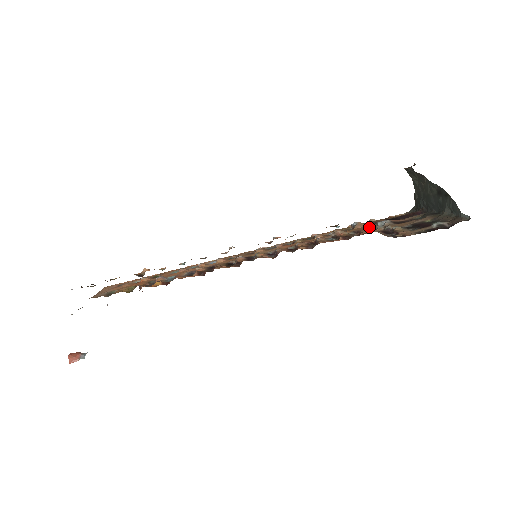
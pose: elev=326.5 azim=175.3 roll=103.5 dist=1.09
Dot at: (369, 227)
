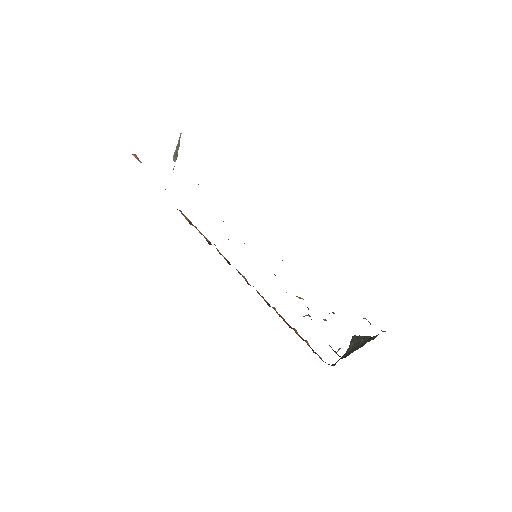
Dot at: occluded
